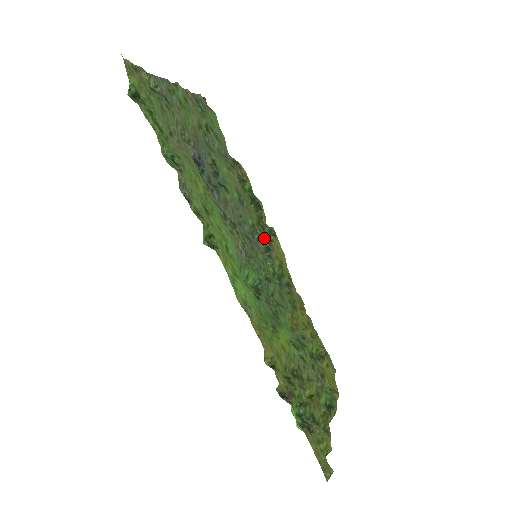
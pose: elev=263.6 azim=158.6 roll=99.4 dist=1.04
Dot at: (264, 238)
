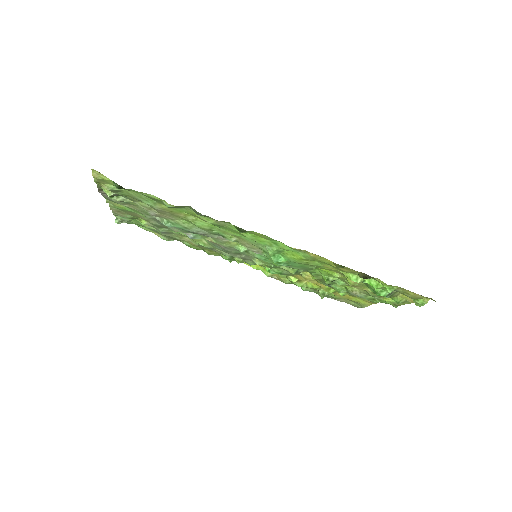
Dot at: occluded
